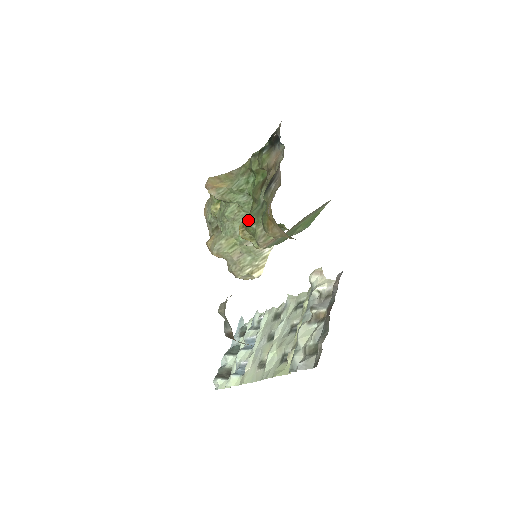
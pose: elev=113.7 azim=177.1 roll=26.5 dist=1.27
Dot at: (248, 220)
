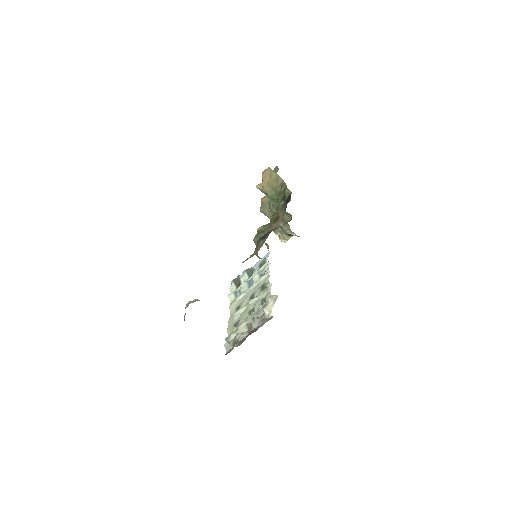
Dot at: (257, 236)
